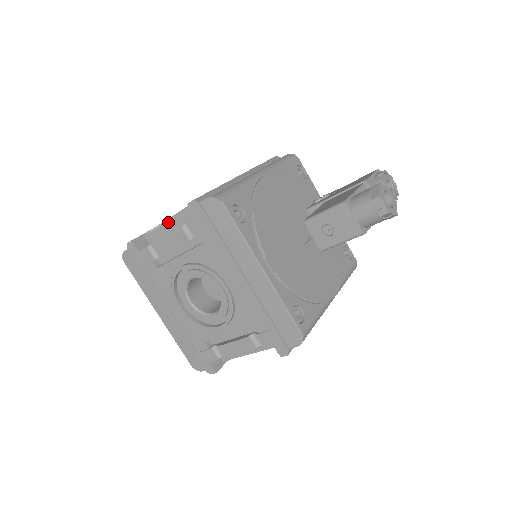
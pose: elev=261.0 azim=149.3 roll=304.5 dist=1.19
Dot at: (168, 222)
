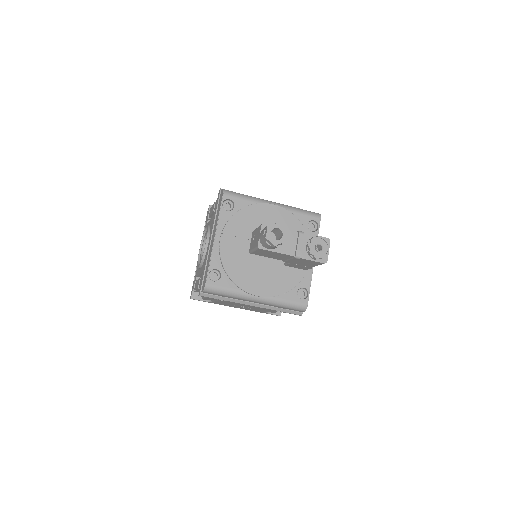
Dot at: occluded
